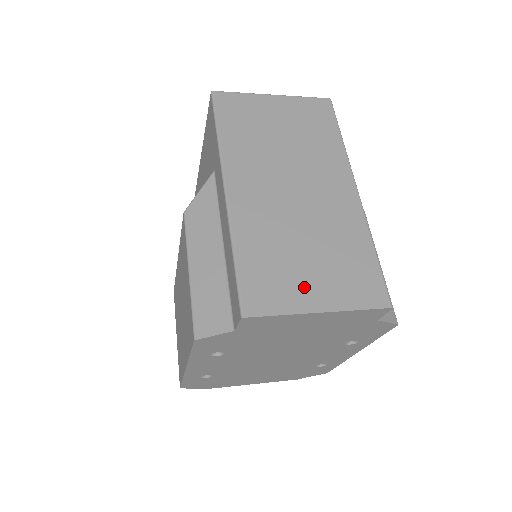
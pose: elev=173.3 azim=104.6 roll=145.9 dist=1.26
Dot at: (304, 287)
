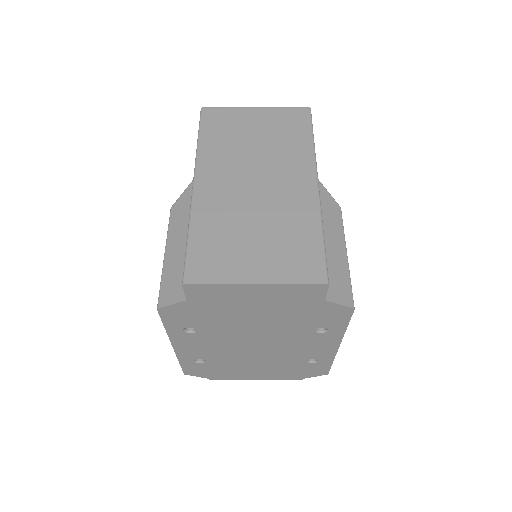
Dot at: (245, 262)
